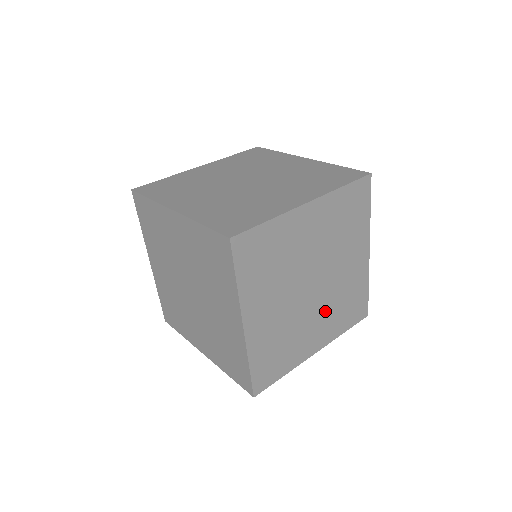
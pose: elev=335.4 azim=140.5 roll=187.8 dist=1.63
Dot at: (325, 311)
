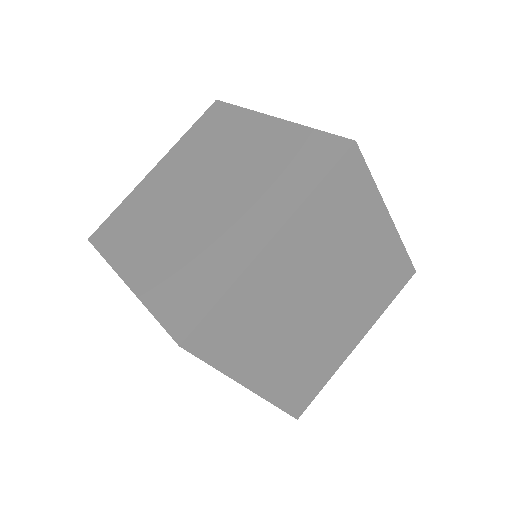
Dot at: (352, 308)
